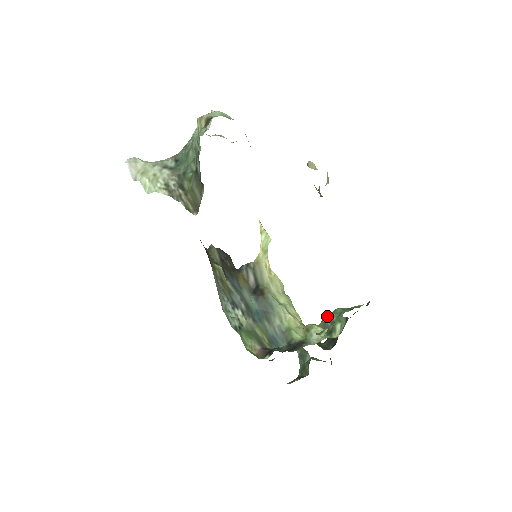
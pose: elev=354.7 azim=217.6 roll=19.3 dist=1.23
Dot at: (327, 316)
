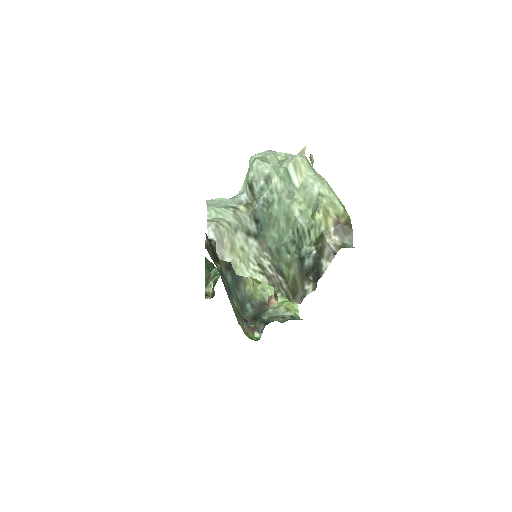
Dot at: occluded
